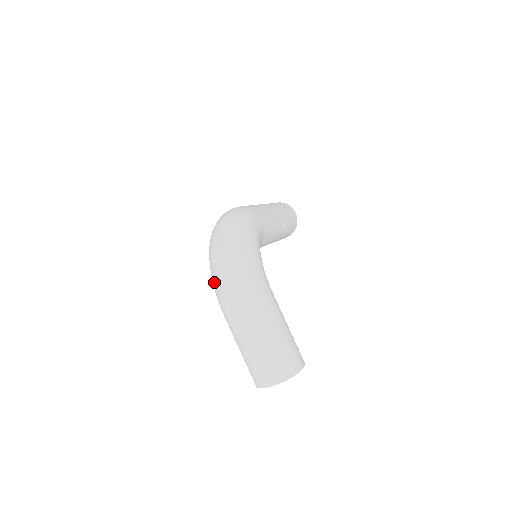
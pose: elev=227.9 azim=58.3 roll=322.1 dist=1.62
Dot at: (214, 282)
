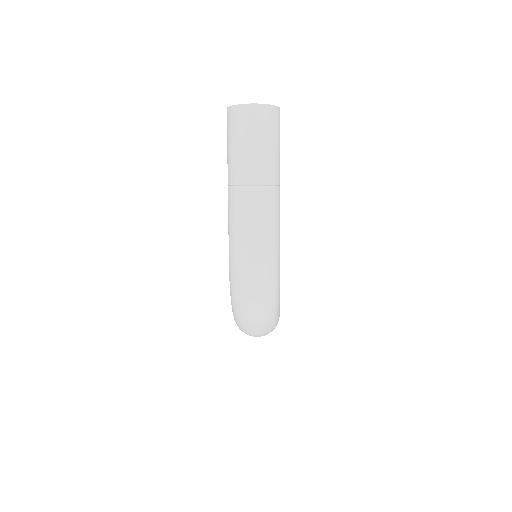
Dot at: occluded
